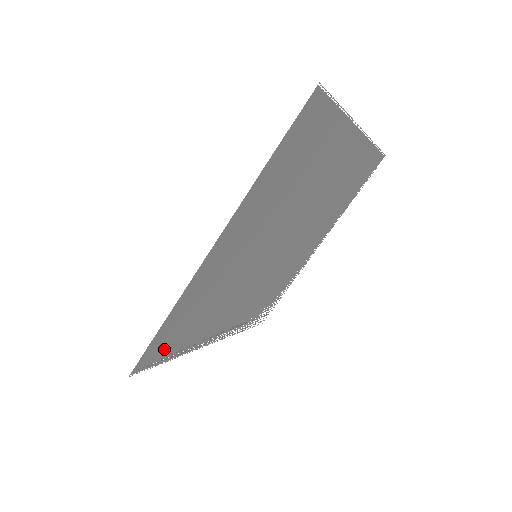
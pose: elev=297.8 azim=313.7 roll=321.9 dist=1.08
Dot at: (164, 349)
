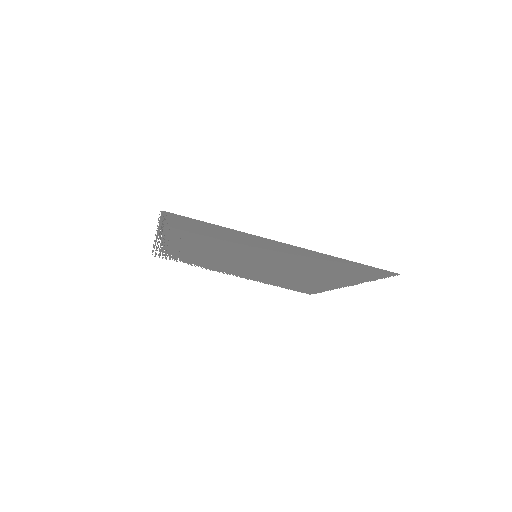
Dot at: (181, 223)
